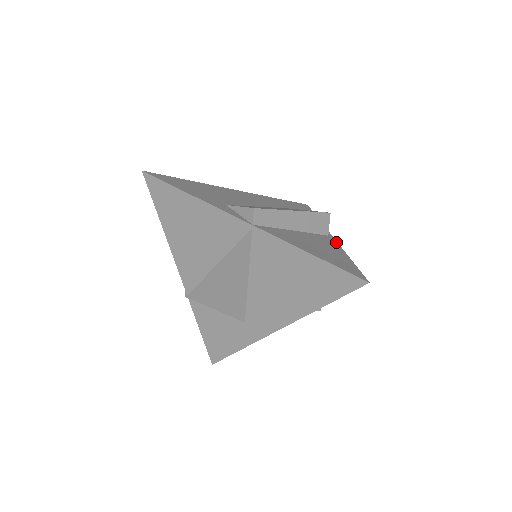
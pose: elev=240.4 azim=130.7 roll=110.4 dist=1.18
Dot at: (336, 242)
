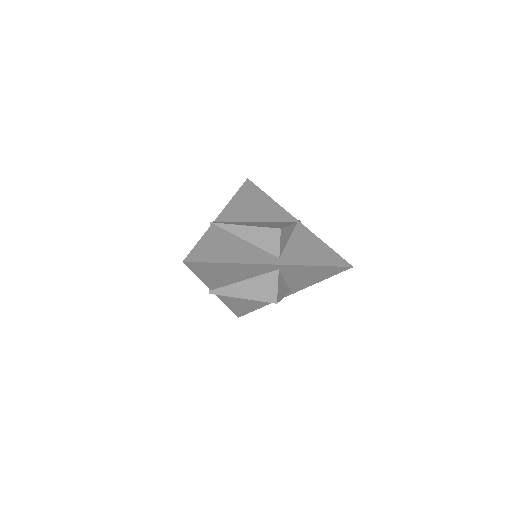
Dot at: (302, 288)
